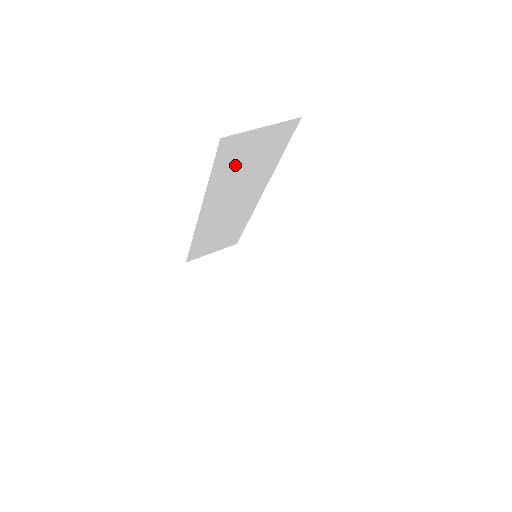
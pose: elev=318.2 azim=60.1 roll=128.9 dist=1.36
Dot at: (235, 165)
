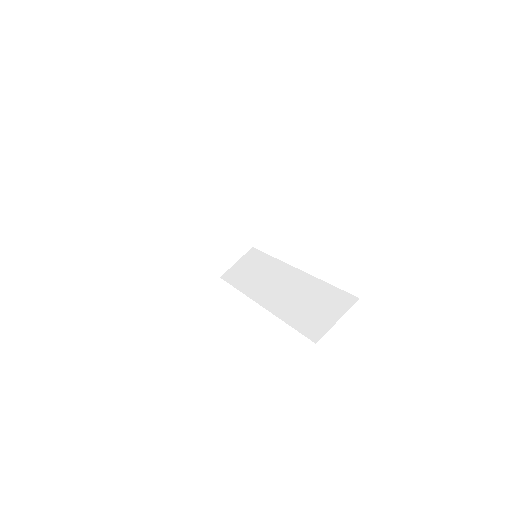
Dot at: occluded
